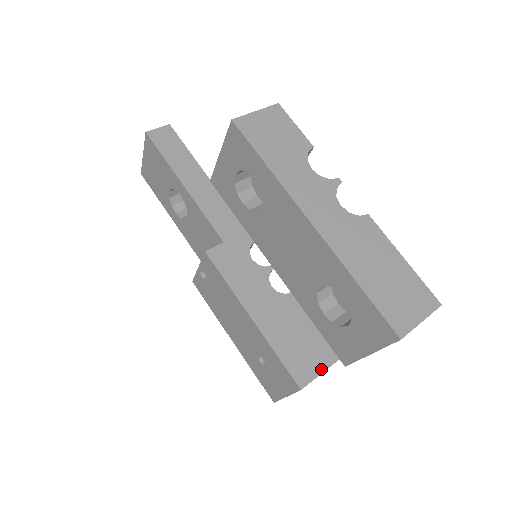
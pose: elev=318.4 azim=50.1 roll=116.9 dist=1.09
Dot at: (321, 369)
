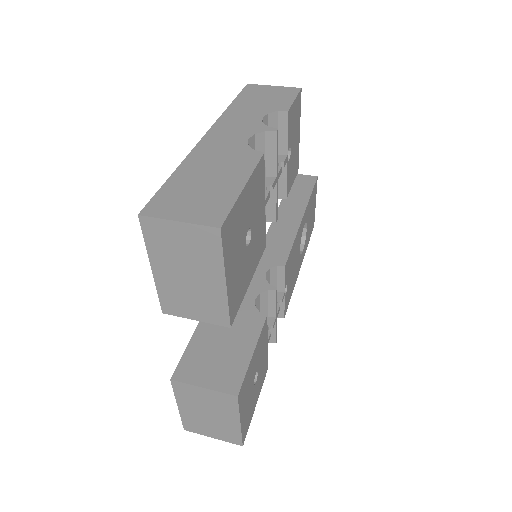
Dot at: (209, 384)
